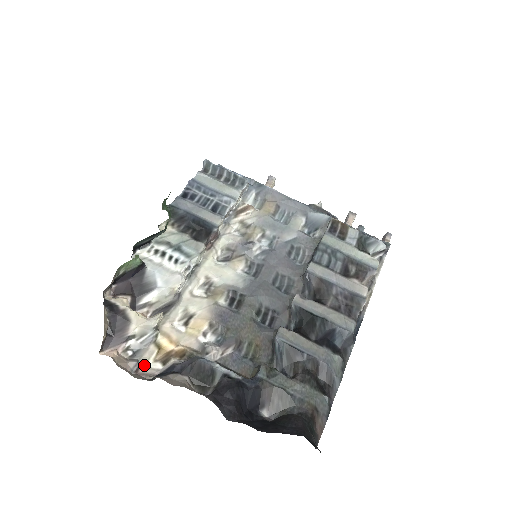
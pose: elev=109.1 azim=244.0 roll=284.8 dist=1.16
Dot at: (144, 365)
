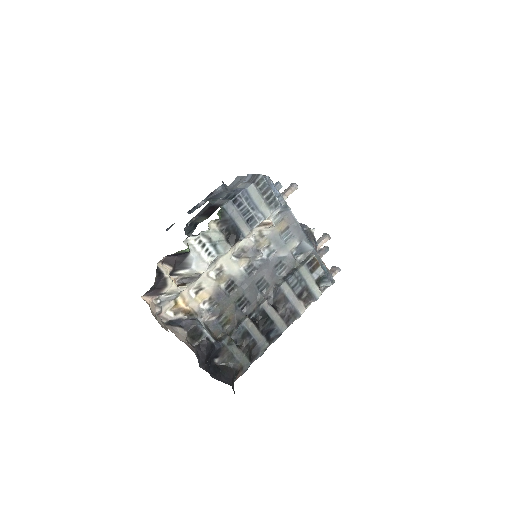
Dot at: (164, 312)
